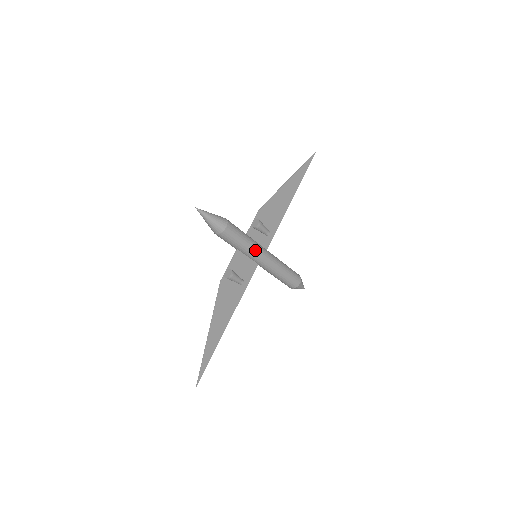
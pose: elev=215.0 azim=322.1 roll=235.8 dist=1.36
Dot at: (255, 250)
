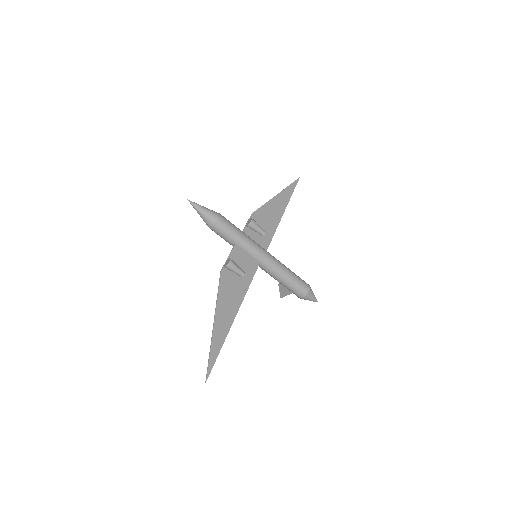
Dot at: (253, 245)
